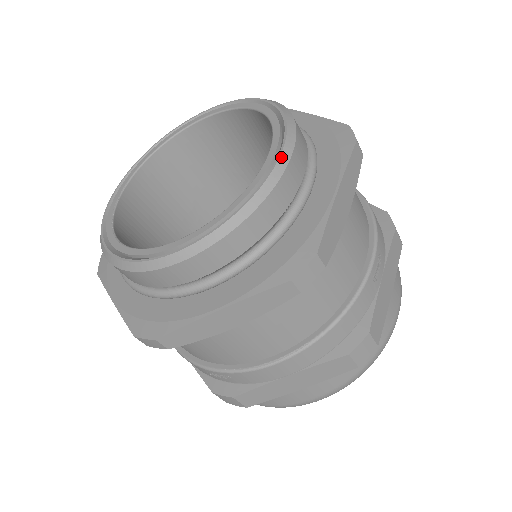
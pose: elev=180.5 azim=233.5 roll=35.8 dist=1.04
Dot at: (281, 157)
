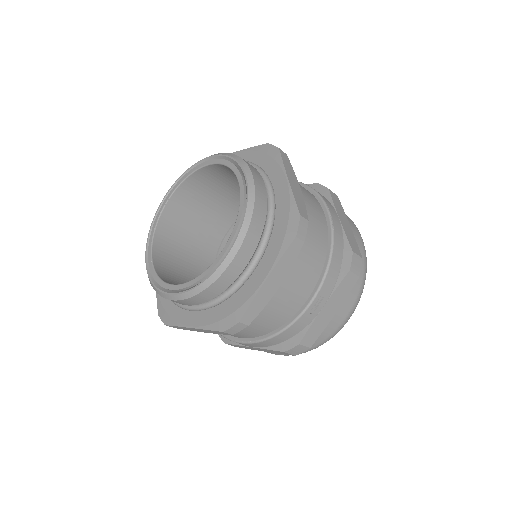
Dot at: (228, 255)
